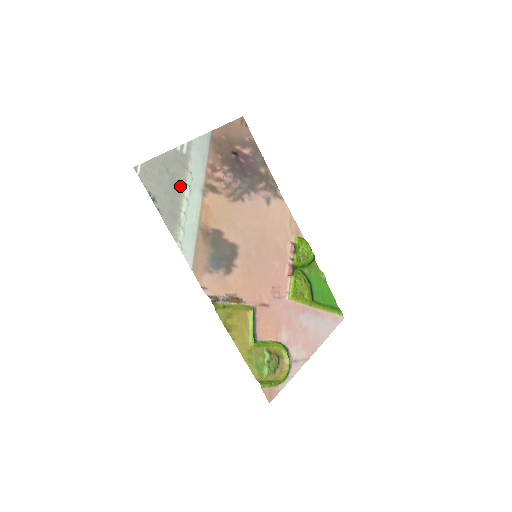
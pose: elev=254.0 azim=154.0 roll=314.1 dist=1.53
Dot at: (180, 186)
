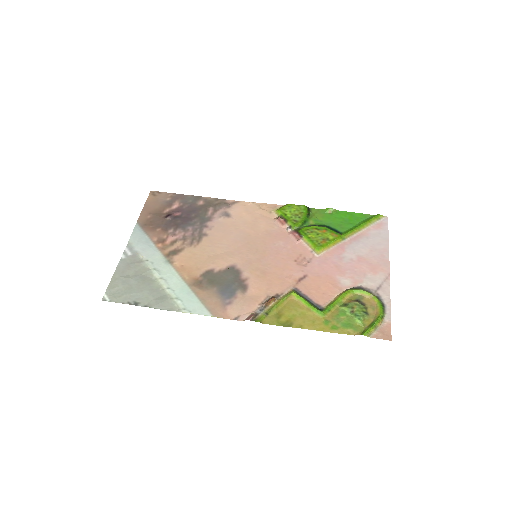
Dot at: (148, 276)
